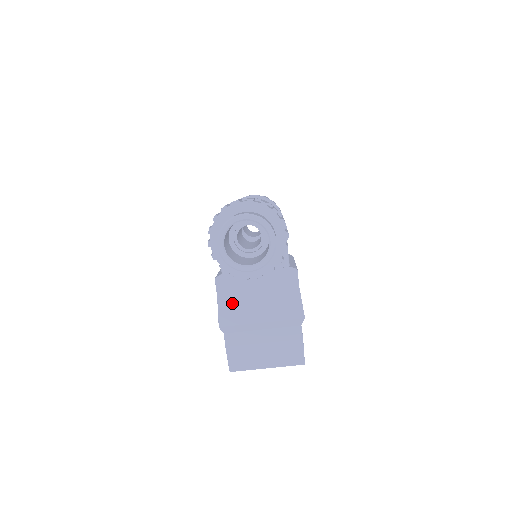
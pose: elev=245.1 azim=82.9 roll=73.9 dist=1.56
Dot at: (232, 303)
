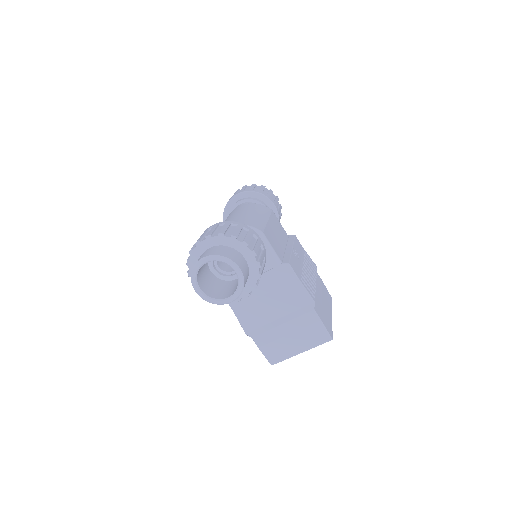
Dot at: (247, 311)
